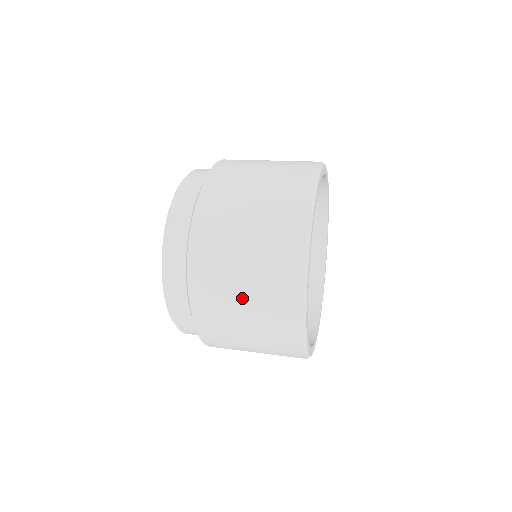
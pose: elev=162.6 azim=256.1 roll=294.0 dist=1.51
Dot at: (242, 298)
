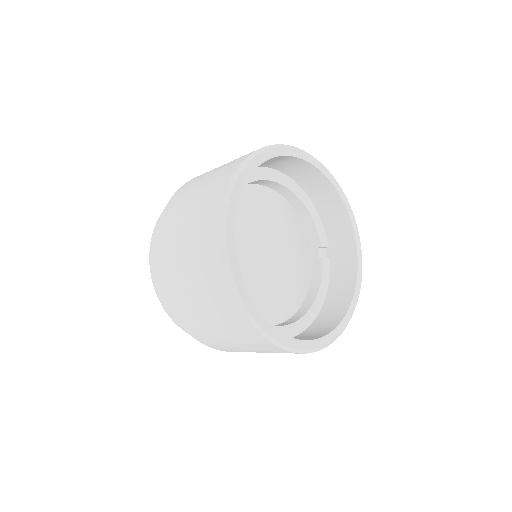
Dot at: (222, 165)
